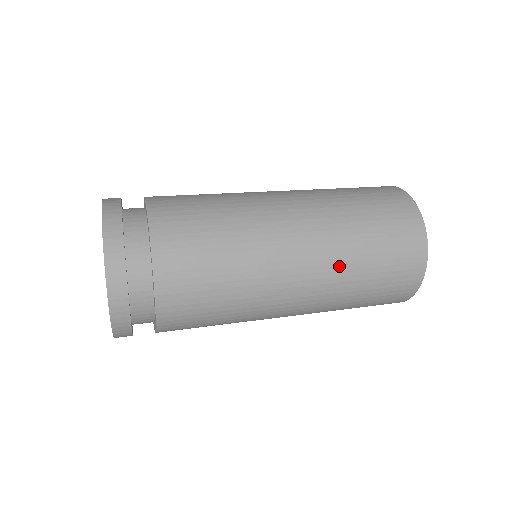
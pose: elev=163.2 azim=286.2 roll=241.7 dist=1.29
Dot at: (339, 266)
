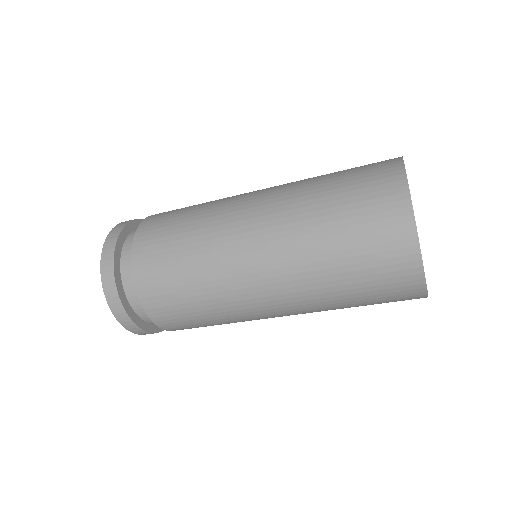
Dot at: (306, 281)
